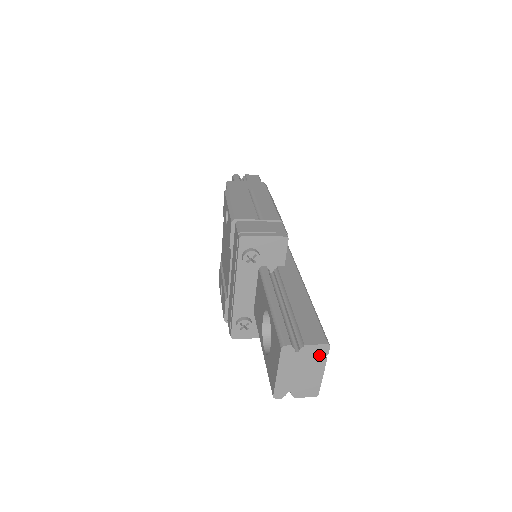
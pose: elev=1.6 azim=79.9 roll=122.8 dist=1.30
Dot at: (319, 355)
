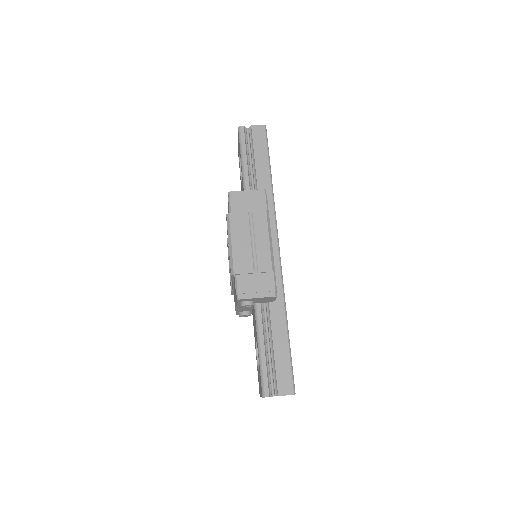
Dot at: occluded
